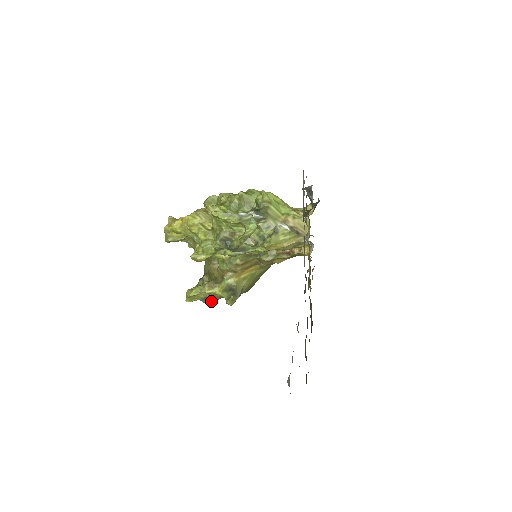
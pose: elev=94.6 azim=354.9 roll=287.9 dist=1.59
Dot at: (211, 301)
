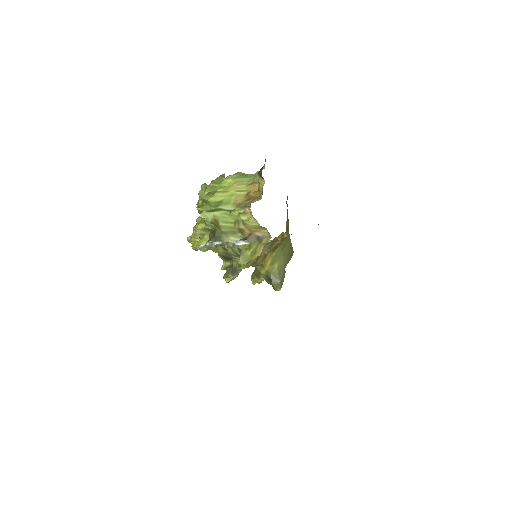
Dot at: occluded
